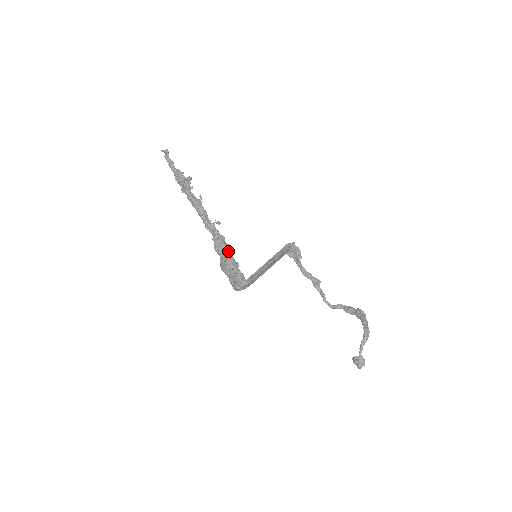
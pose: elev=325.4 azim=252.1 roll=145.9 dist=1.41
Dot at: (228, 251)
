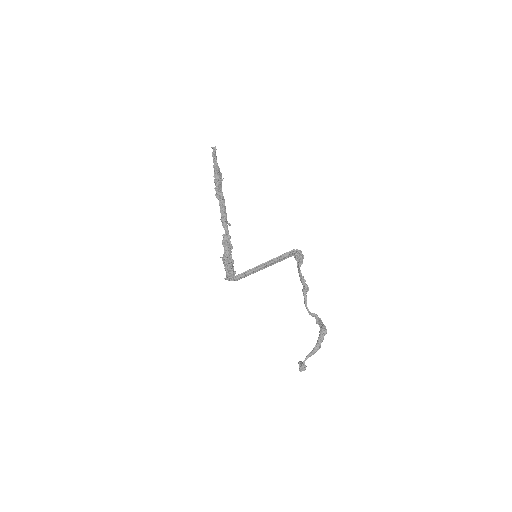
Dot at: (230, 249)
